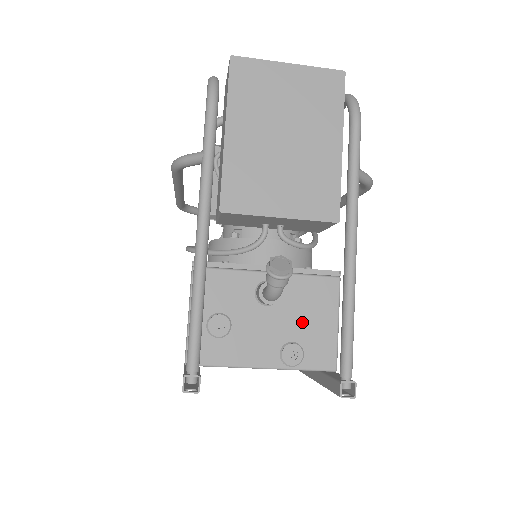
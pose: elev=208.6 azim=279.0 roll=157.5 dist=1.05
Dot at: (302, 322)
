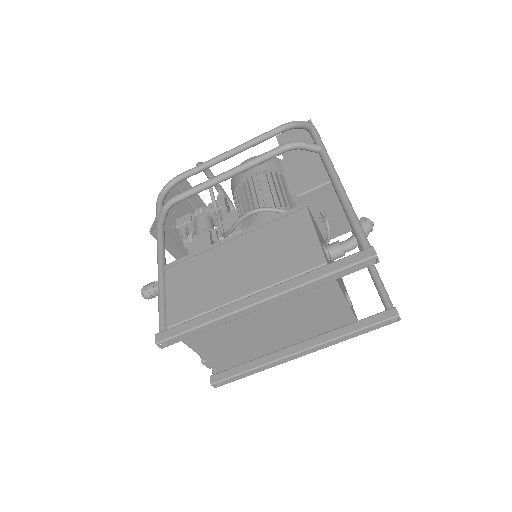
Dot at: (342, 283)
